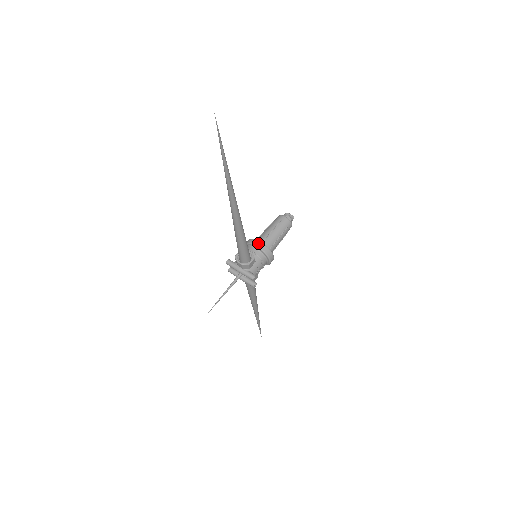
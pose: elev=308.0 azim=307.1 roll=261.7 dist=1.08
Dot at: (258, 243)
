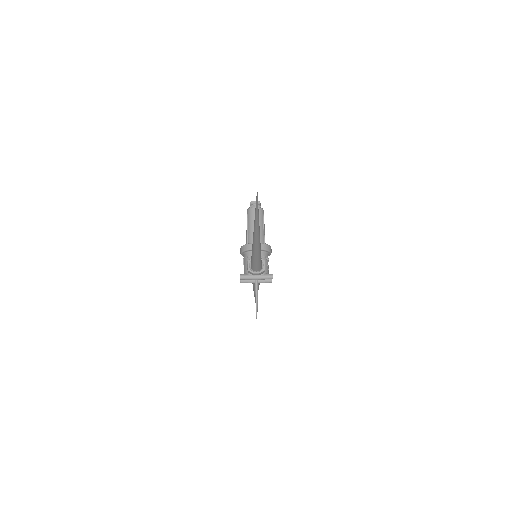
Dot at: occluded
